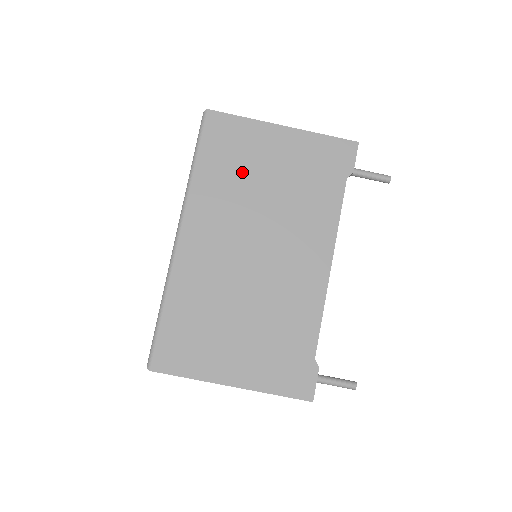
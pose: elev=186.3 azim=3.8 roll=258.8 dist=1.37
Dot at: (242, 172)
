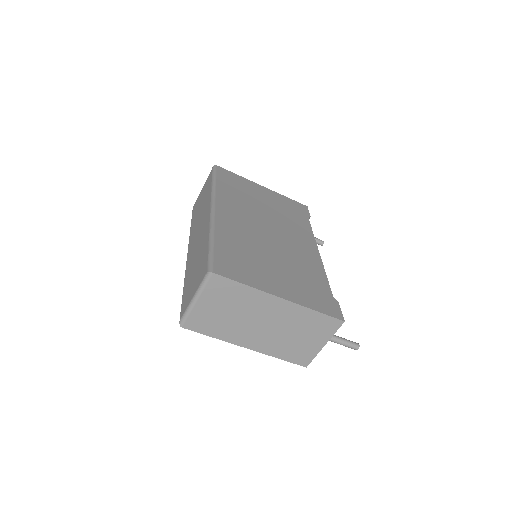
Dot at: (246, 195)
